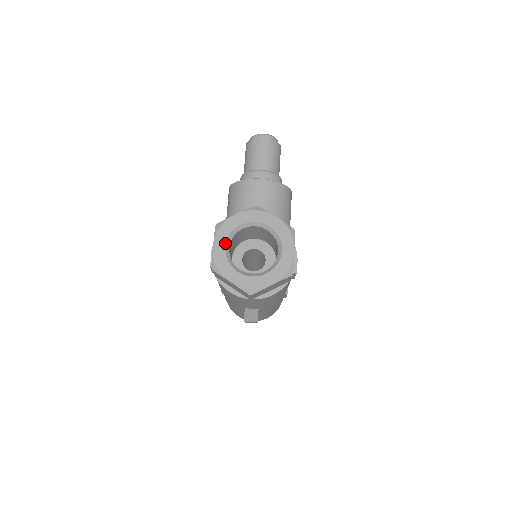
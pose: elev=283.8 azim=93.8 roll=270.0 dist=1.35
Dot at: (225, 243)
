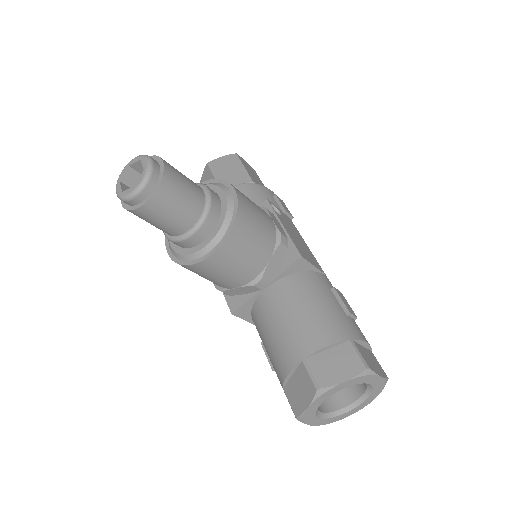
Dot at: (318, 418)
